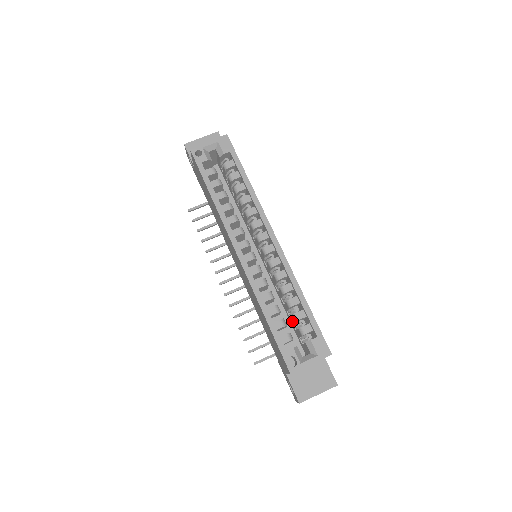
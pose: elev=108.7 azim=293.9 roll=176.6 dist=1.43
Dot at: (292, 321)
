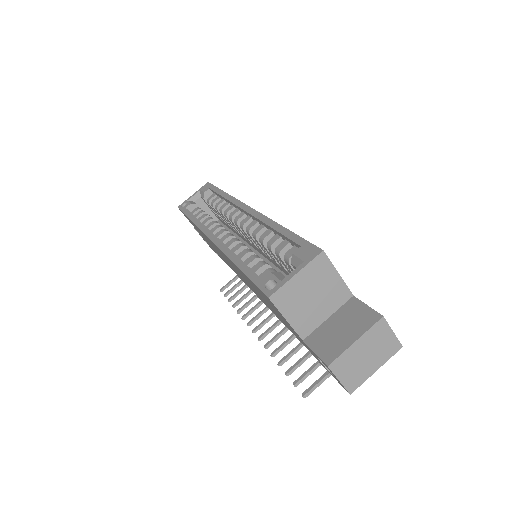
Dot at: (289, 271)
